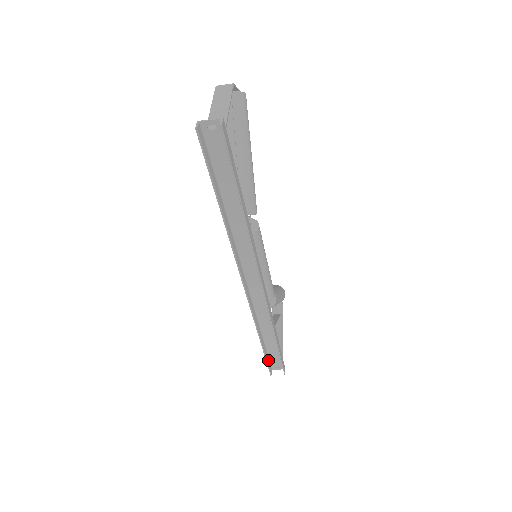
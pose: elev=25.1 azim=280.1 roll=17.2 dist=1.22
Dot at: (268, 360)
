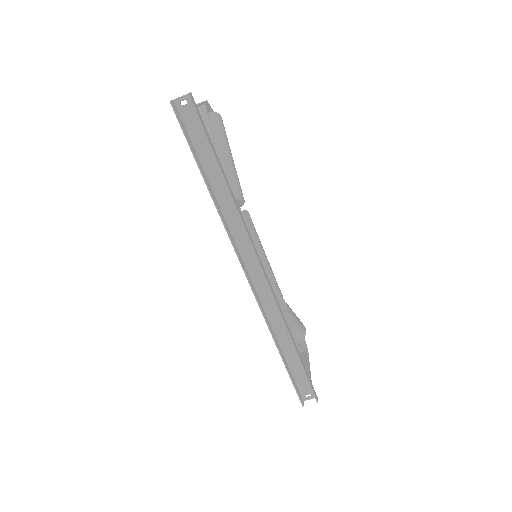
Dot at: (295, 383)
